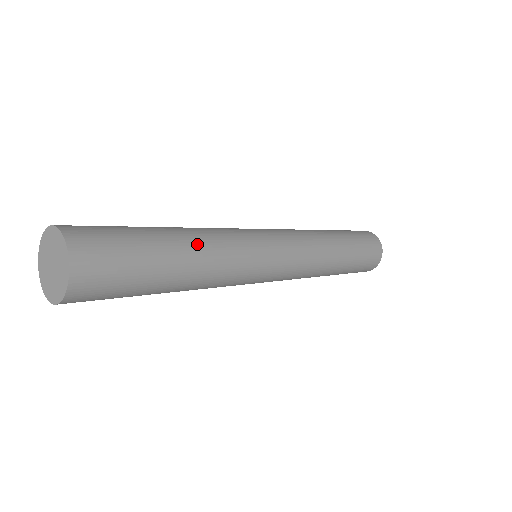
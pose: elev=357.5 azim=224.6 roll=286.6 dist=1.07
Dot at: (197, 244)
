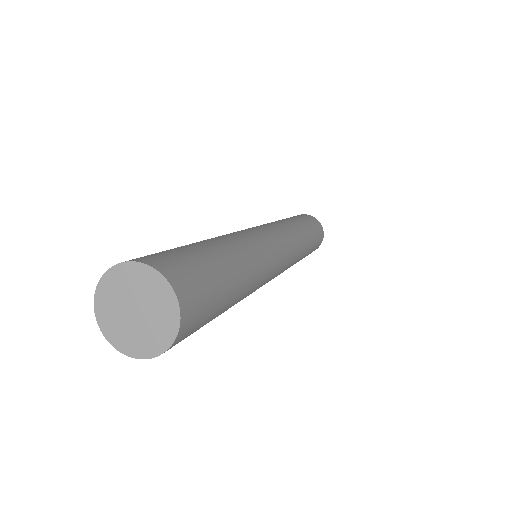
Dot at: (241, 253)
